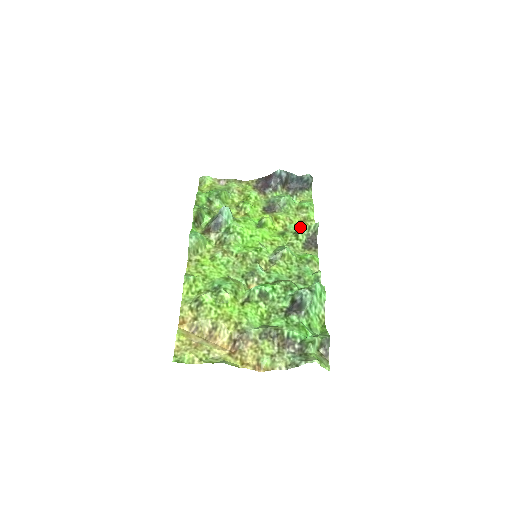
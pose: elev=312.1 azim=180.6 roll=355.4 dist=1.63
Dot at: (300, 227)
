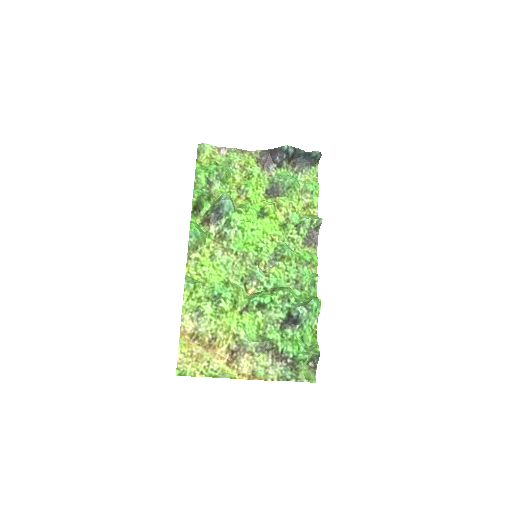
Dot at: (303, 220)
